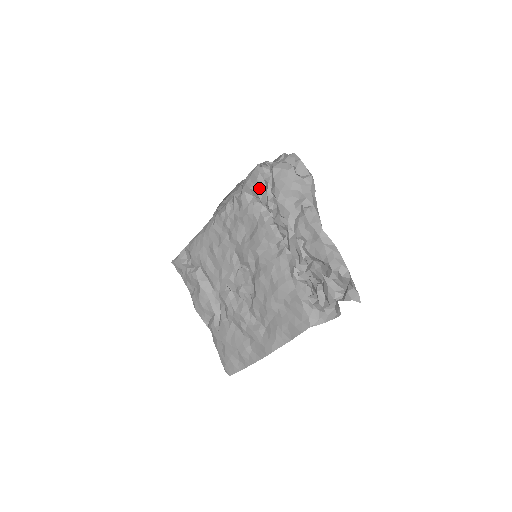
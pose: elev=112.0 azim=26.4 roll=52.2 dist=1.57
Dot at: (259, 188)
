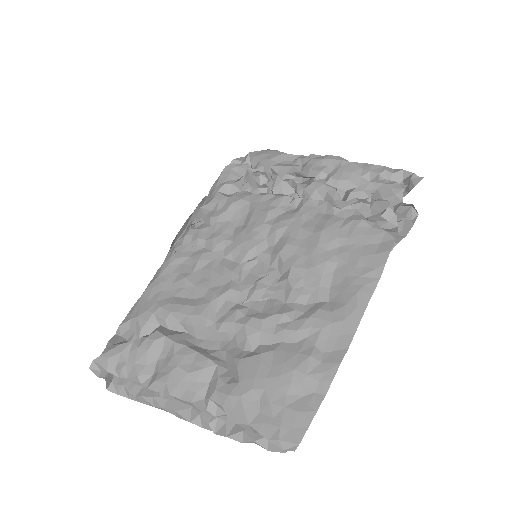
Dot at: (236, 181)
